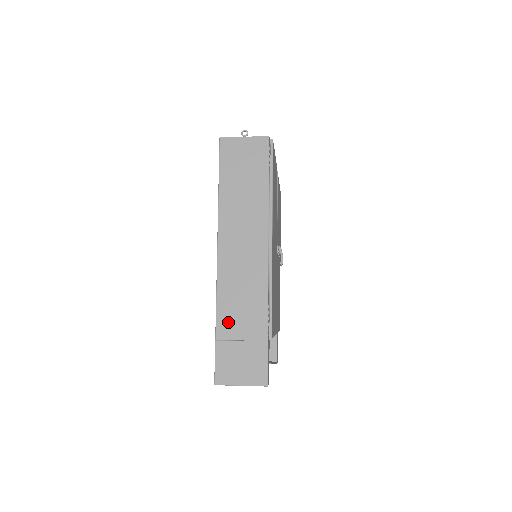
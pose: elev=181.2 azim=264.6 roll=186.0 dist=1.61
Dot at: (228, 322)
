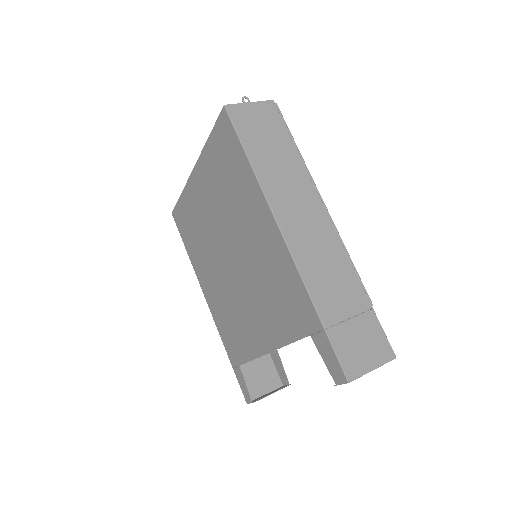
Dot at: (327, 303)
